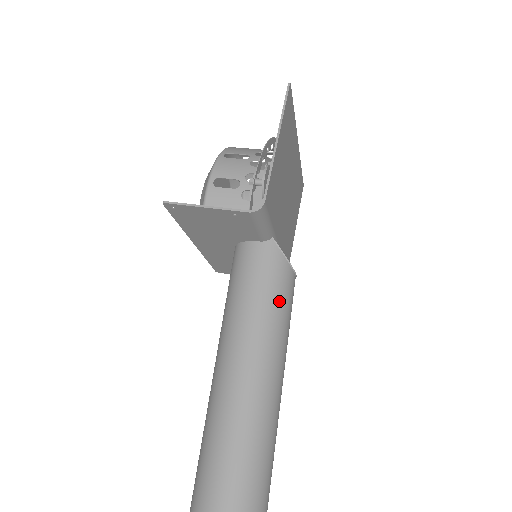
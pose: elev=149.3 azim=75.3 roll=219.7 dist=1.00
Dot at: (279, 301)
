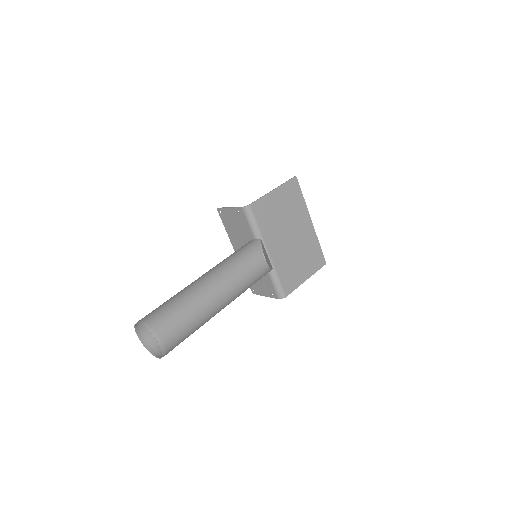
Dot at: (245, 260)
